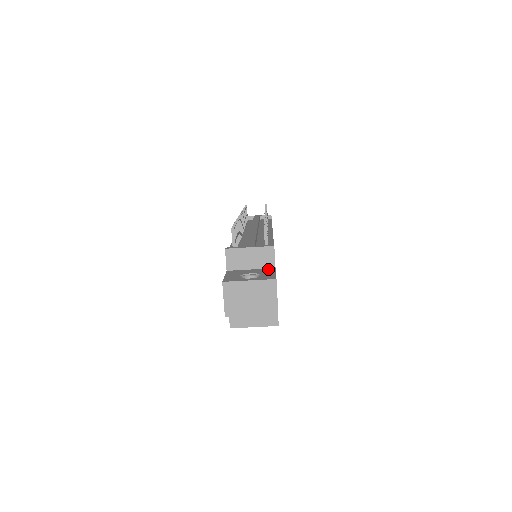
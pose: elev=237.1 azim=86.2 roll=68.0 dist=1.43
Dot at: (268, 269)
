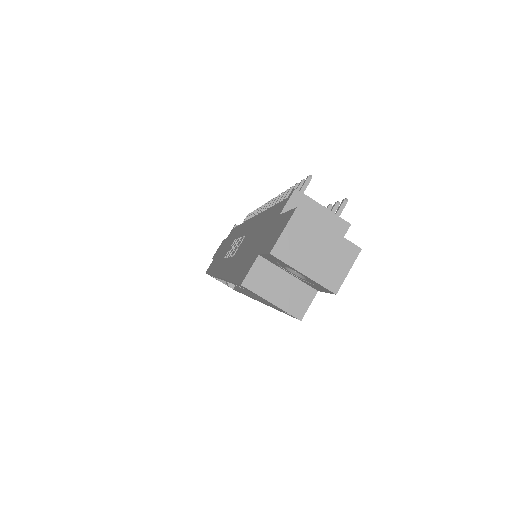
Dot at: occluded
